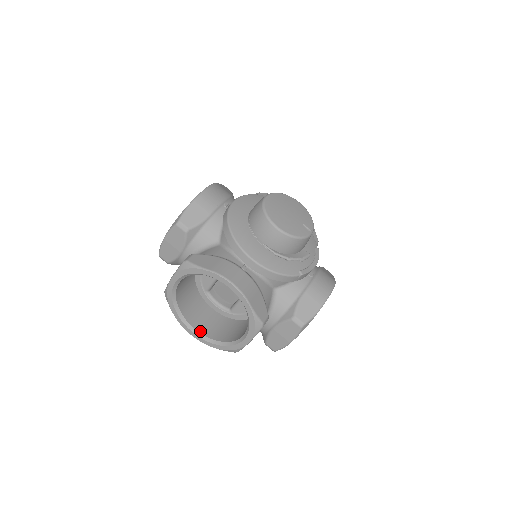
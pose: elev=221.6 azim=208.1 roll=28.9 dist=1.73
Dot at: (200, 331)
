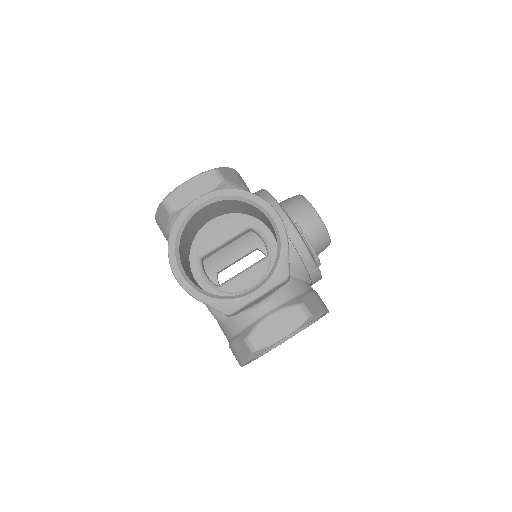
Dot at: occluded
